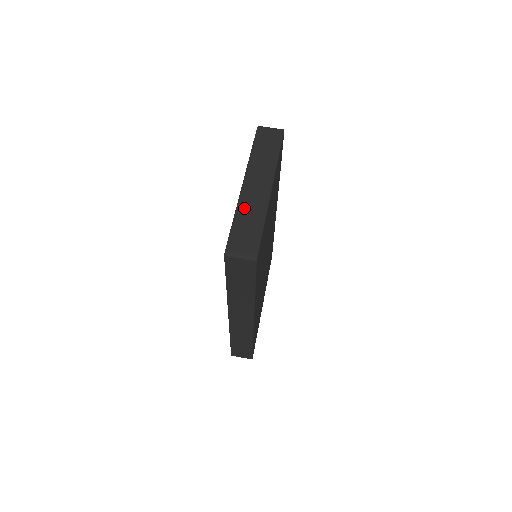
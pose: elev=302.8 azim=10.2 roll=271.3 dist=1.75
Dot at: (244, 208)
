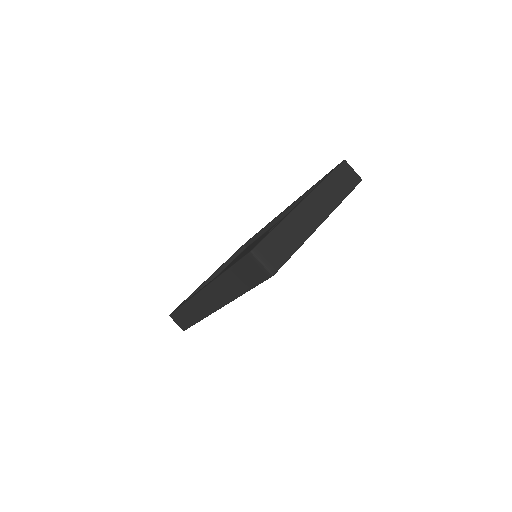
Dot at: (291, 223)
